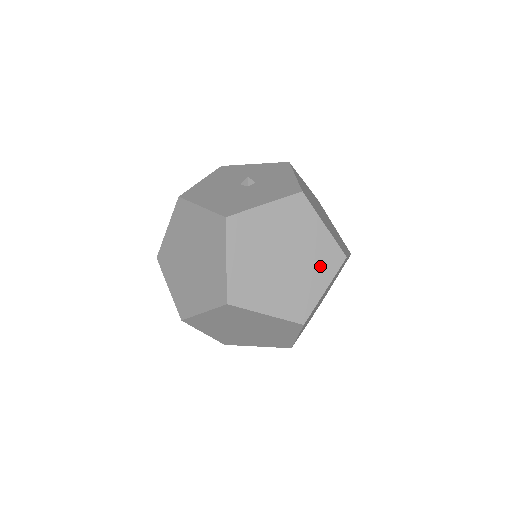
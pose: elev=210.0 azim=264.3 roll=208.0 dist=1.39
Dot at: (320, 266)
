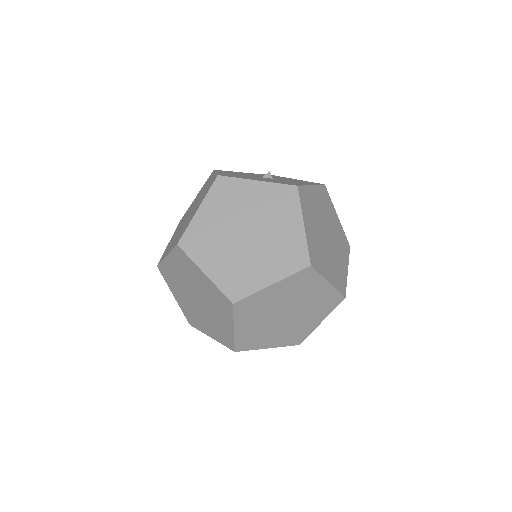
Dot at: (342, 249)
